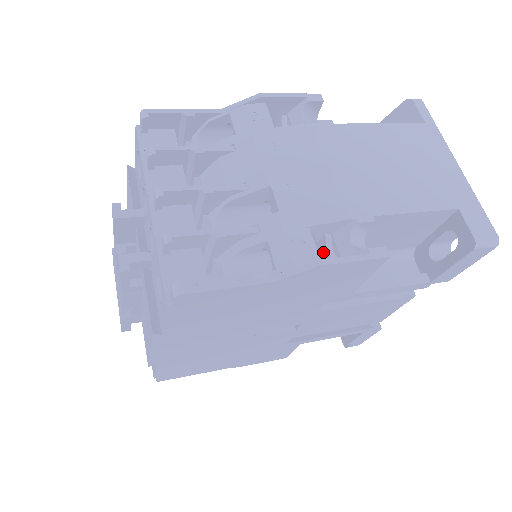
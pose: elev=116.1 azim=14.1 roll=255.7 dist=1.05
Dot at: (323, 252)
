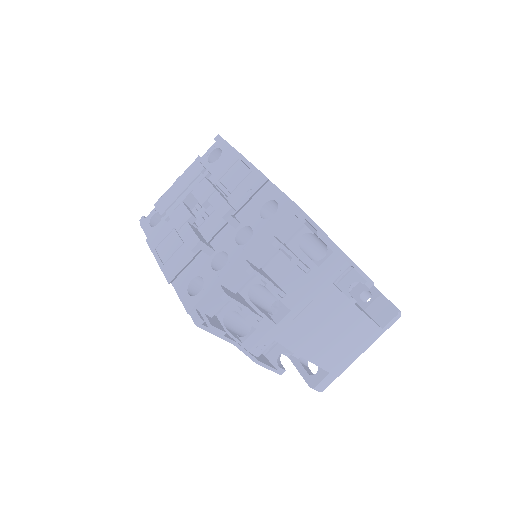
Dot at: occluded
